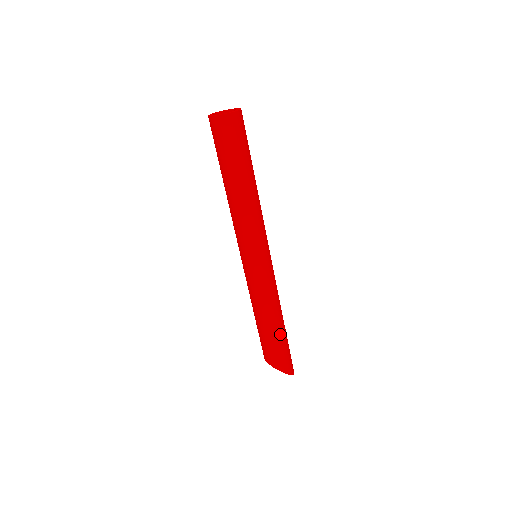
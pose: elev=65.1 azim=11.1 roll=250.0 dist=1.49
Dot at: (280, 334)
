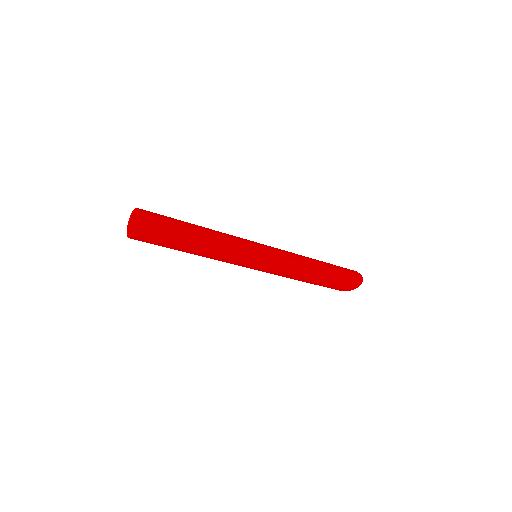
Dot at: (320, 281)
